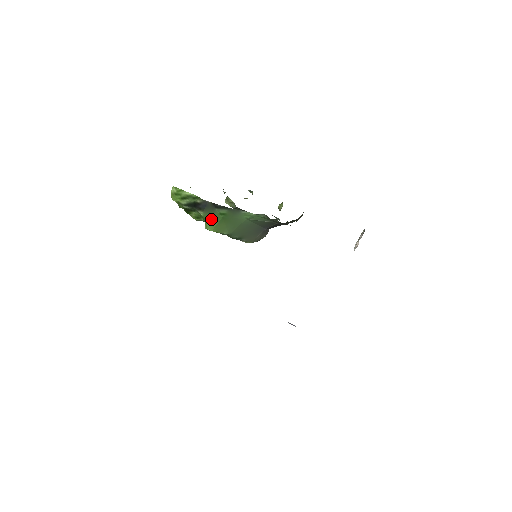
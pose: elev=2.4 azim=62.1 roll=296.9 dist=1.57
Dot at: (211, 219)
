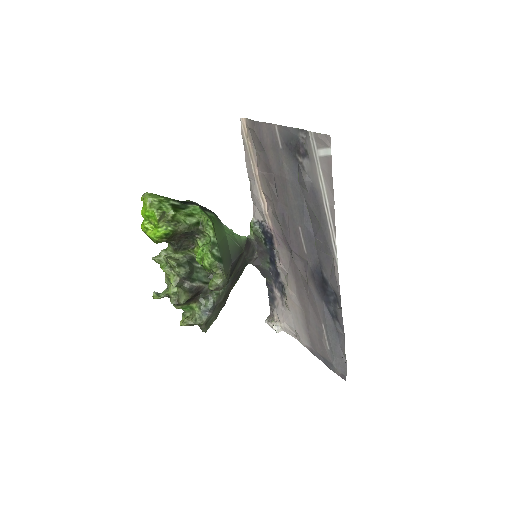
Dot at: occluded
